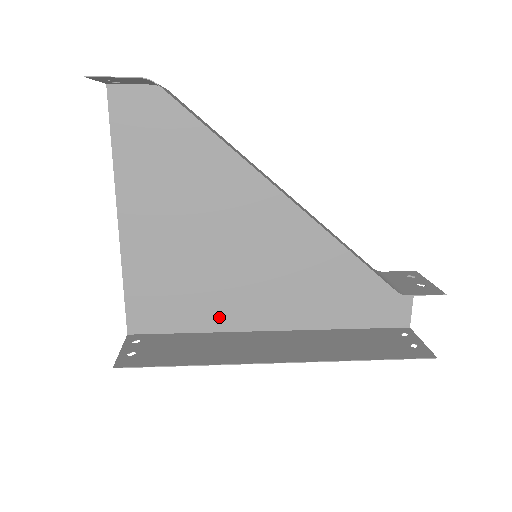
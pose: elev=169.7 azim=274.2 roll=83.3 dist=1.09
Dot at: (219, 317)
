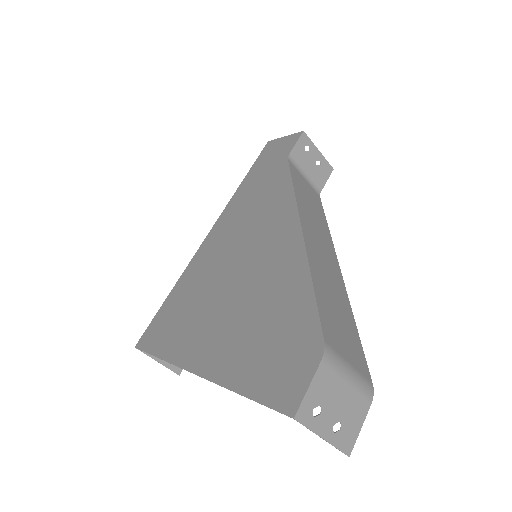
Dot at: (191, 274)
